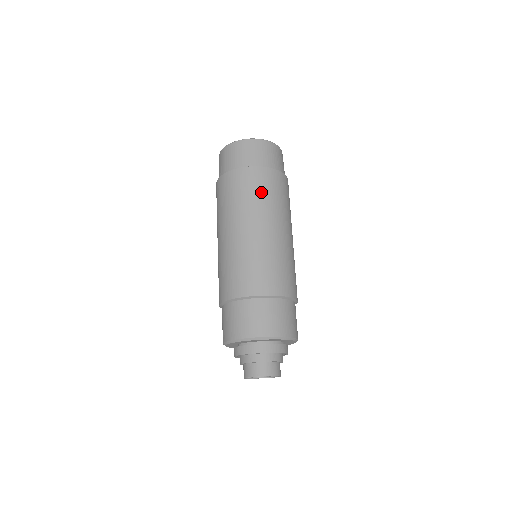
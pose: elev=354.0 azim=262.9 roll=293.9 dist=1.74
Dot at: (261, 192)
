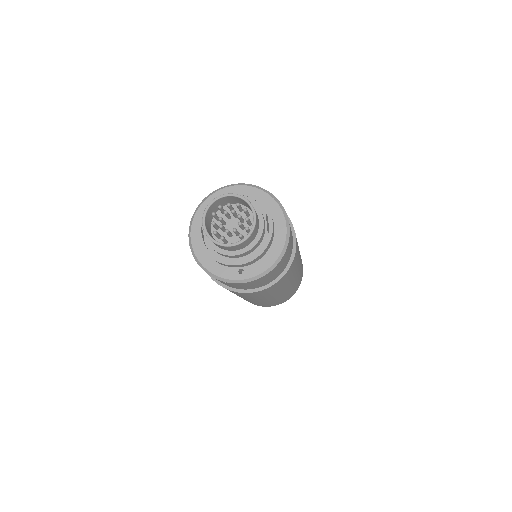
Dot at: occluded
